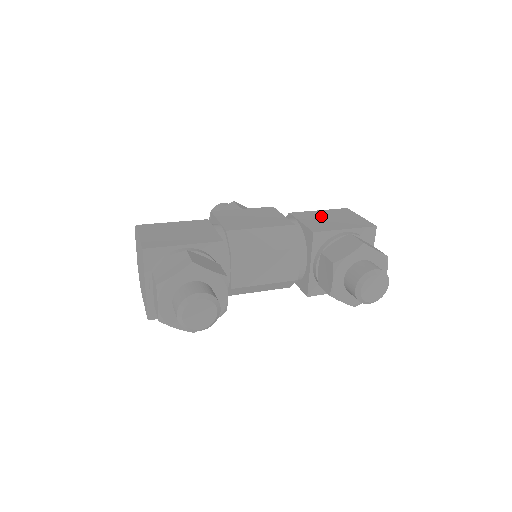
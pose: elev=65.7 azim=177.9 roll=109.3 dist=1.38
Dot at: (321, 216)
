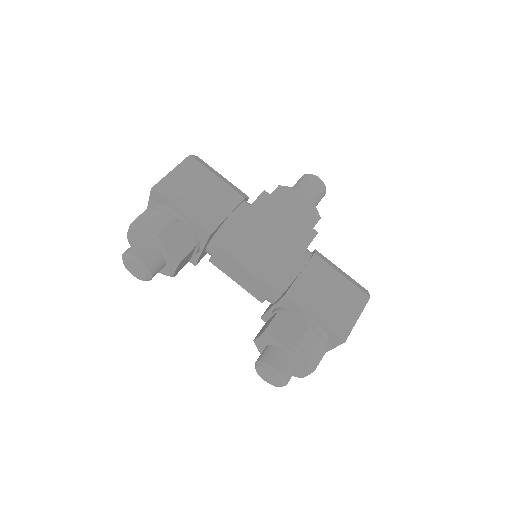
Dot at: (329, 284)
